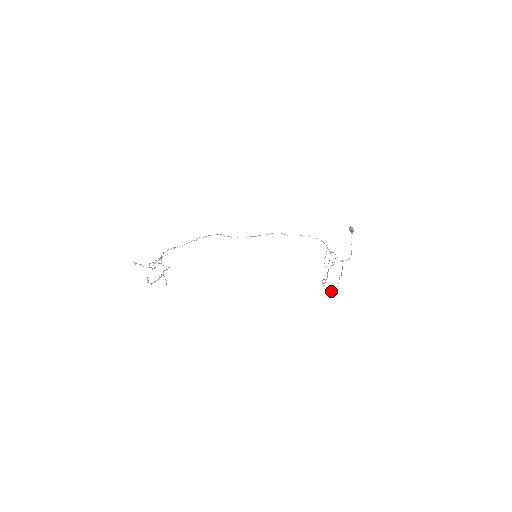
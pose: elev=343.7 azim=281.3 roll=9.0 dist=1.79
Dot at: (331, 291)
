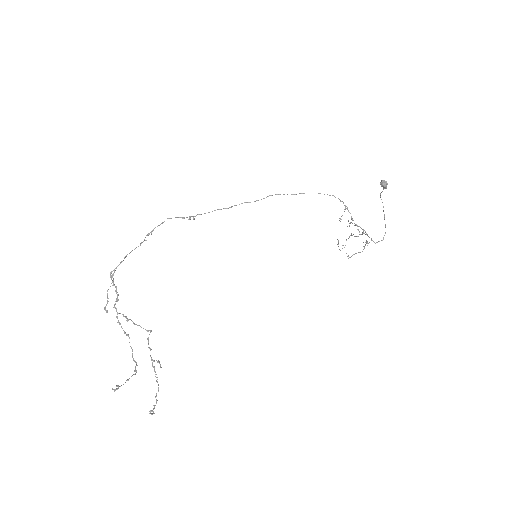
Dot at: occluded
